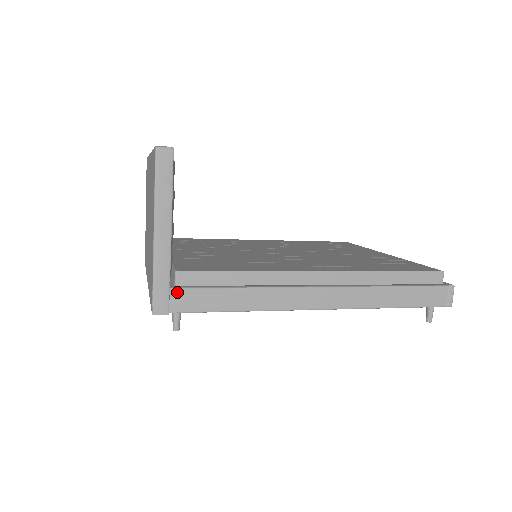
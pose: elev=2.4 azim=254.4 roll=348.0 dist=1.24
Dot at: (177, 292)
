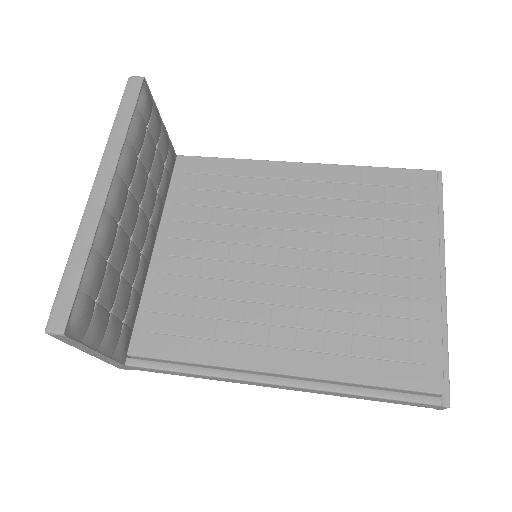
Dot at: (132, 367)
